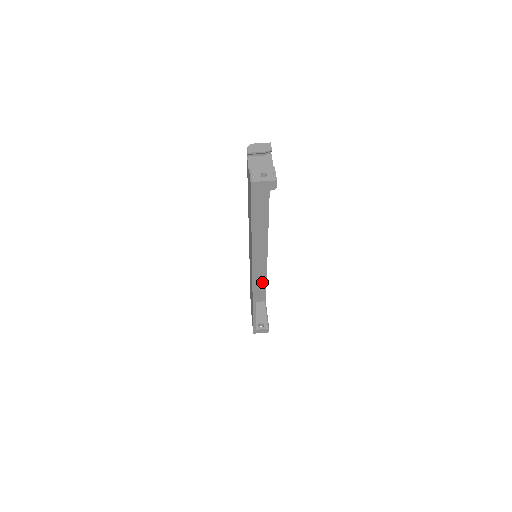
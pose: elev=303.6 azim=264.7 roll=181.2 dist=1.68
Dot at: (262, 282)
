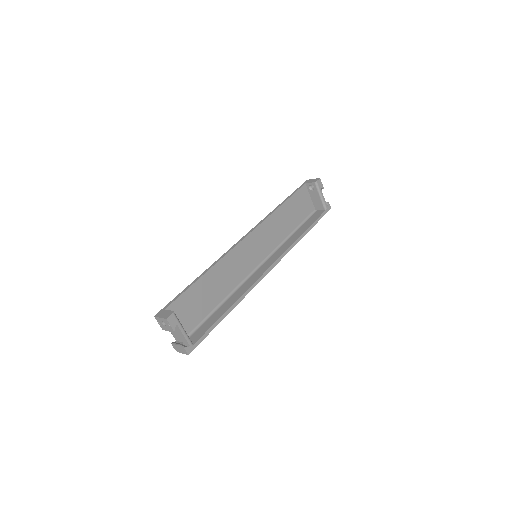
Dot at: (223, 311)
